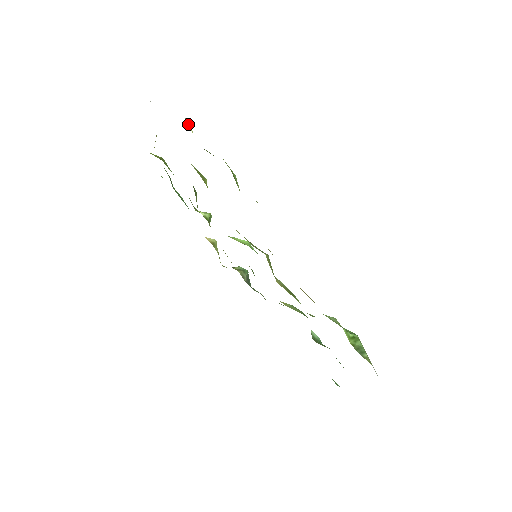
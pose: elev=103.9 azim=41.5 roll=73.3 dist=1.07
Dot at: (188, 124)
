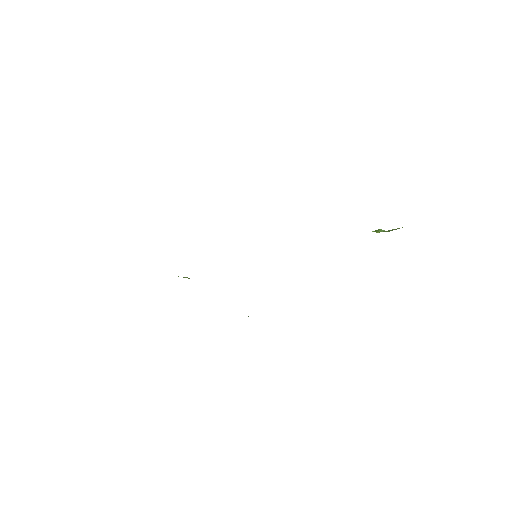
Dot at: occluded
